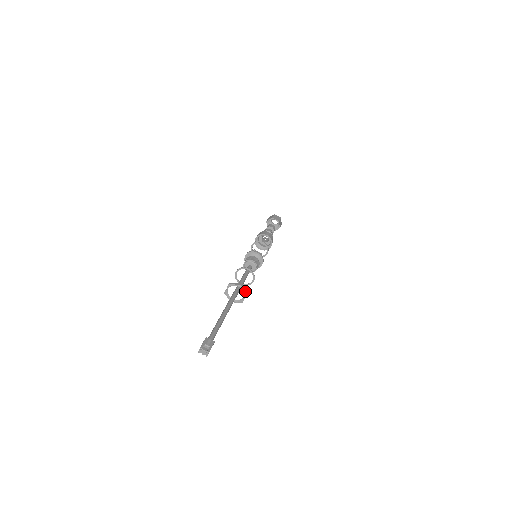
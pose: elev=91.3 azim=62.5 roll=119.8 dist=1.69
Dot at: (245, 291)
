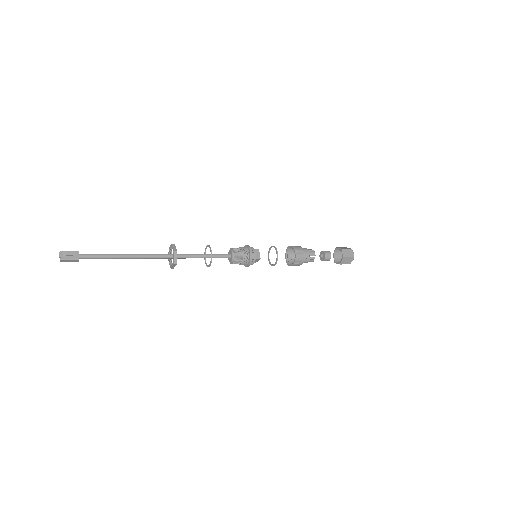
Dot at: (174, 260)
